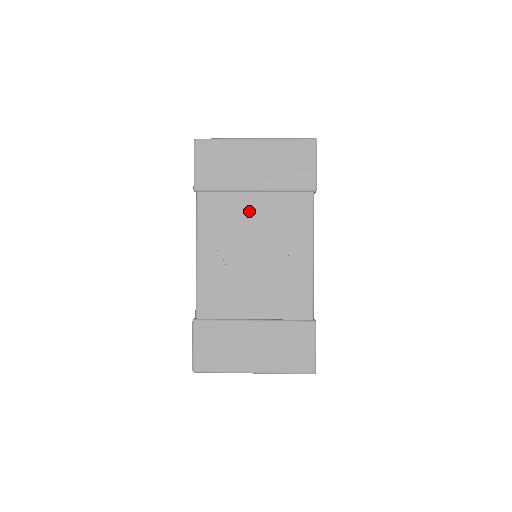
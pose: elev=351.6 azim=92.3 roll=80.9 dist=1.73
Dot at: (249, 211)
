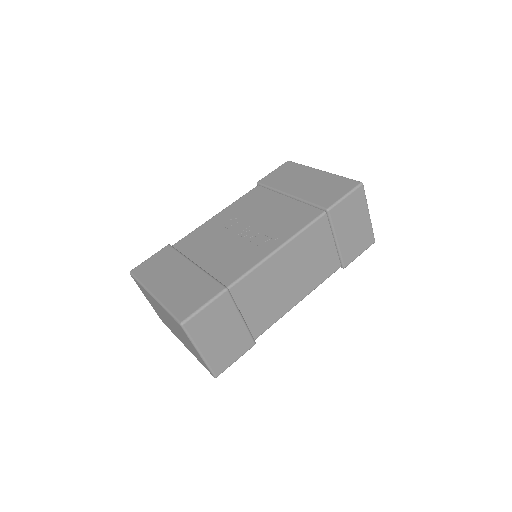
Dot at: (272, 205)
